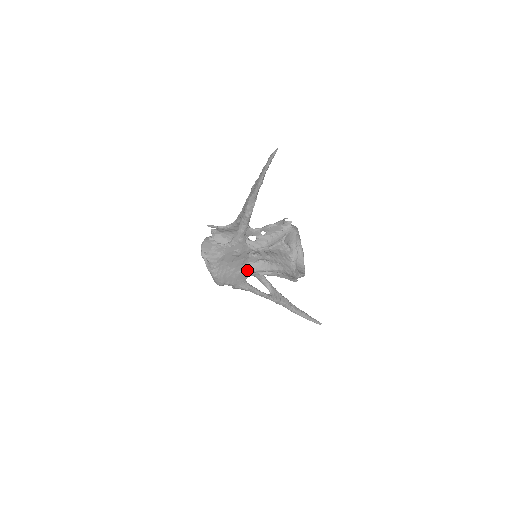
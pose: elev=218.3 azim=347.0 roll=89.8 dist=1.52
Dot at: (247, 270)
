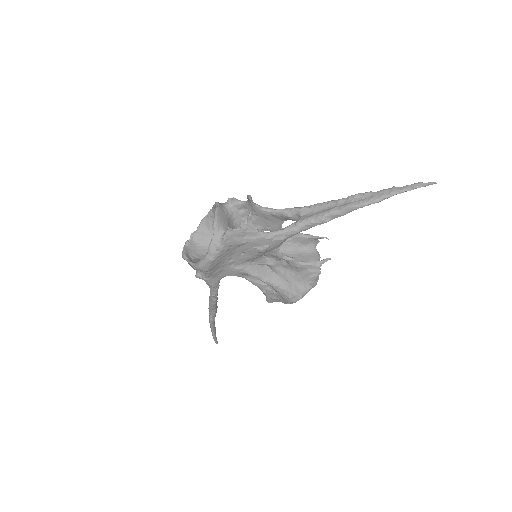
Dot at: (244, 269)
